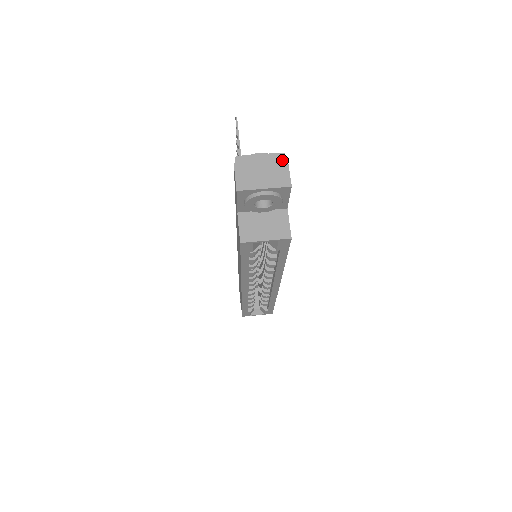
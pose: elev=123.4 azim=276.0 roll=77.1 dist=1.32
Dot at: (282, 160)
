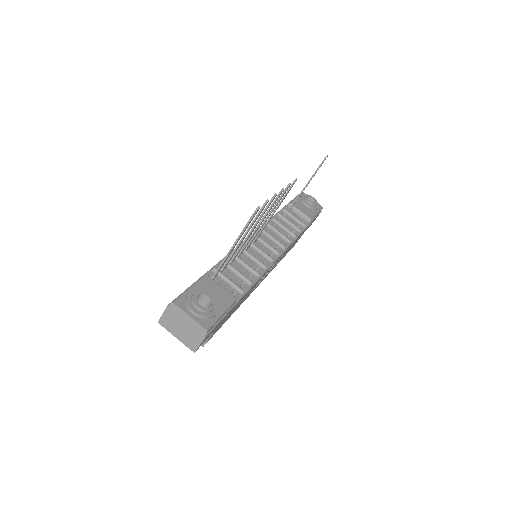
Dot at: (201, 334)
